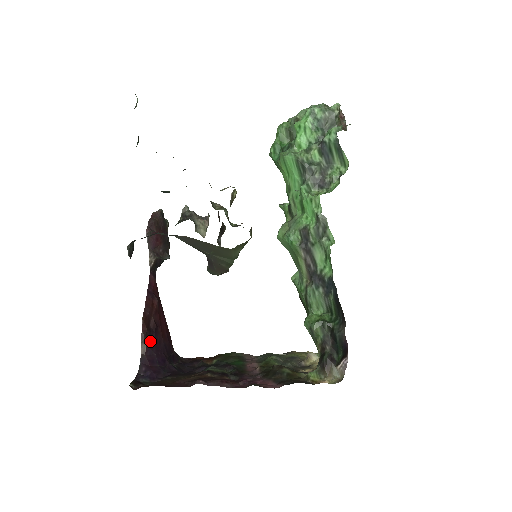
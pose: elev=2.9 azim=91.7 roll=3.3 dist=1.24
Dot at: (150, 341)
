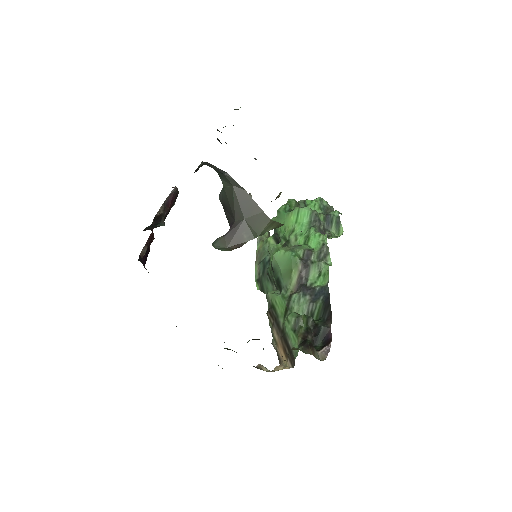
Dot at: (145, 255)
